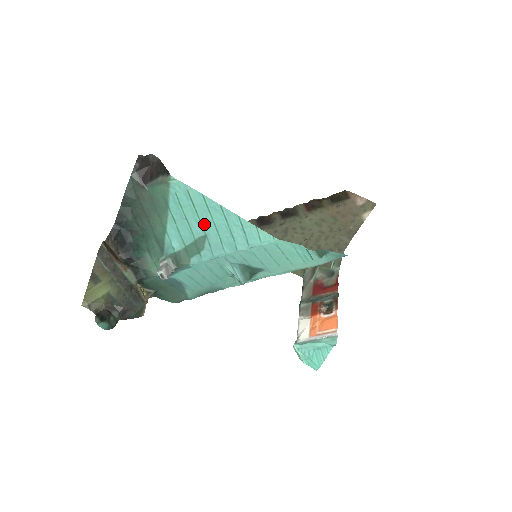
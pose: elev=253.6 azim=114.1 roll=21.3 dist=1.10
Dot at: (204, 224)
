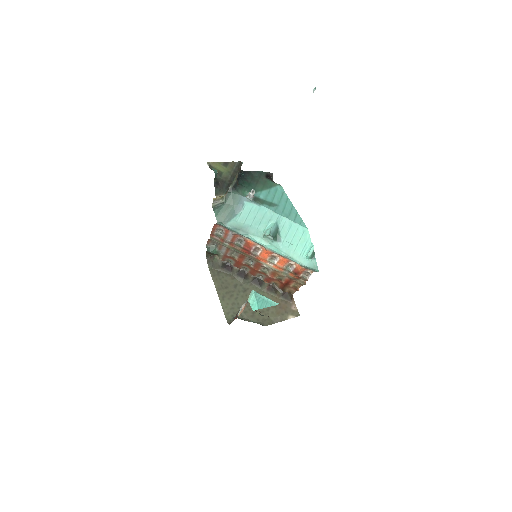
Dot at: (281, 203)
